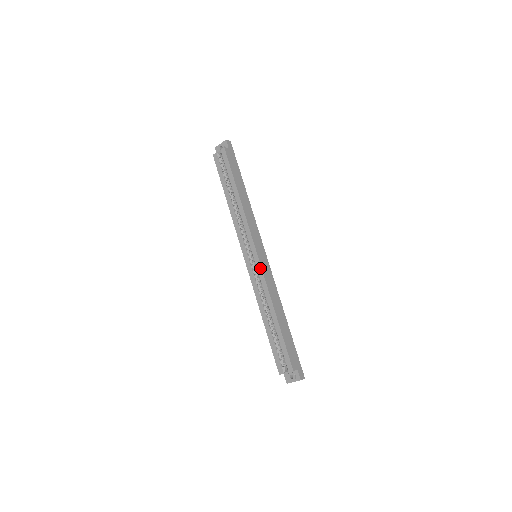
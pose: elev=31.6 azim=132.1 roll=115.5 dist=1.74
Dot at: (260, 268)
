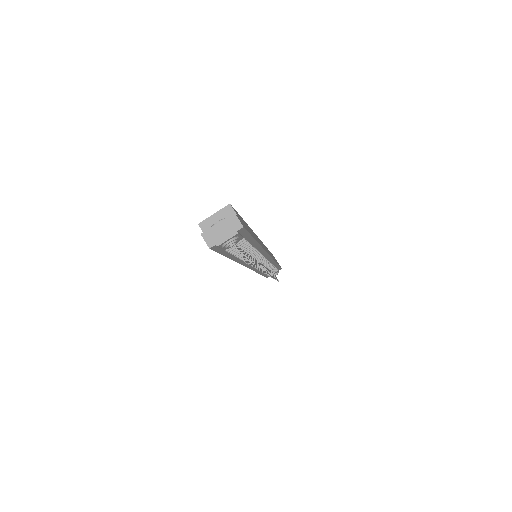
Dot at: occluded
